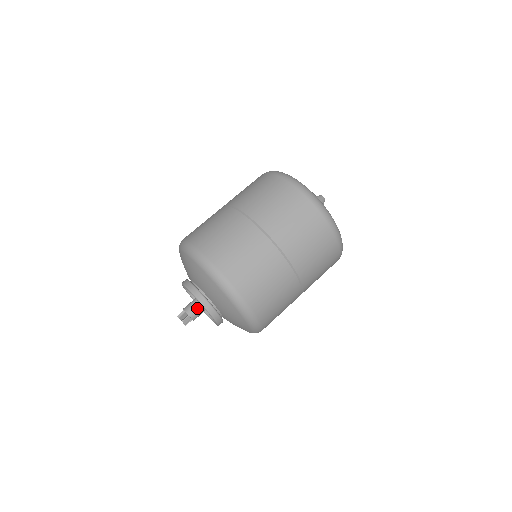
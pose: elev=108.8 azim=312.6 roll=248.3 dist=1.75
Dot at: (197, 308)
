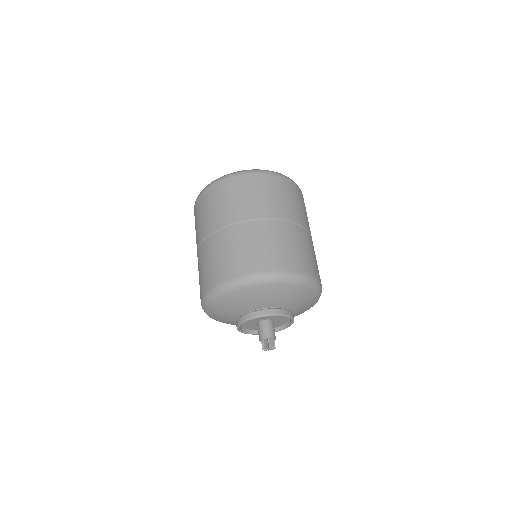
Dot at: (272, 327)
